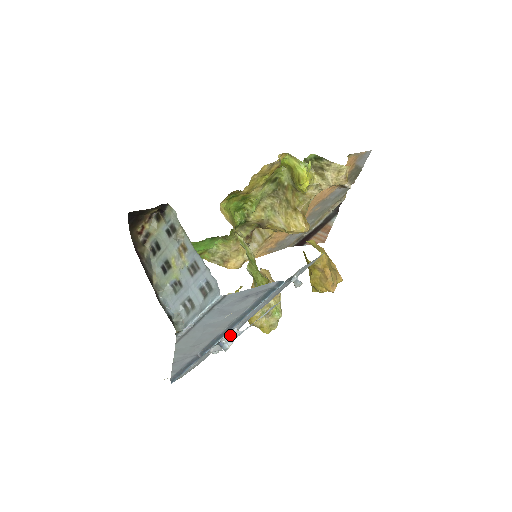
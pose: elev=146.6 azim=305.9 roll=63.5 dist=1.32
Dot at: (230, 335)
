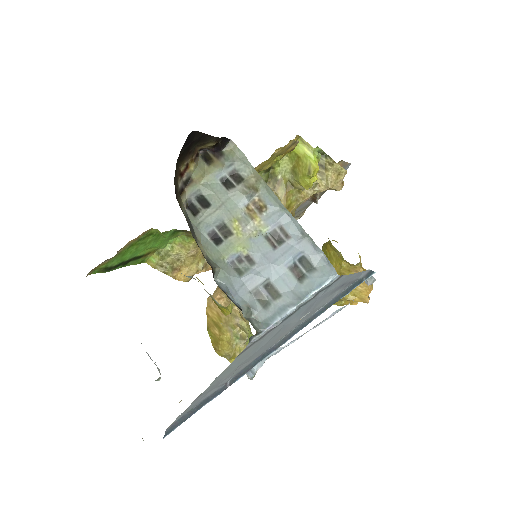
Dot at: occluded
